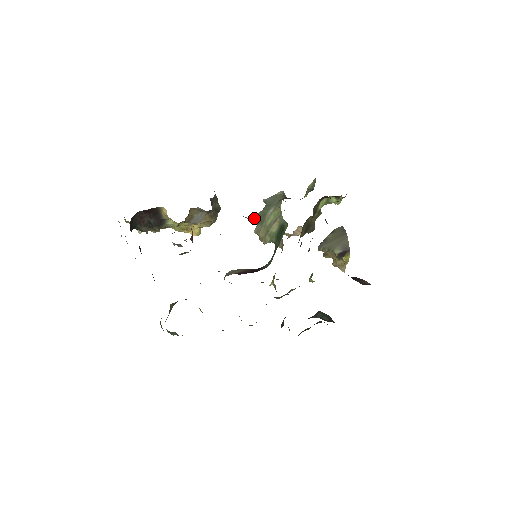
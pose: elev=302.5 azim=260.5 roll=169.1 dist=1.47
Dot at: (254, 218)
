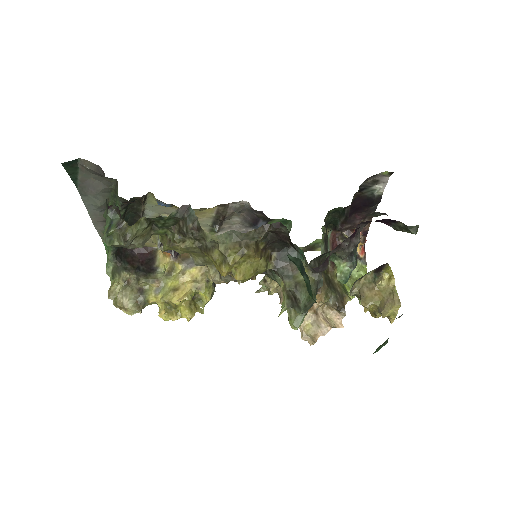
Dot at: (261, 287)
